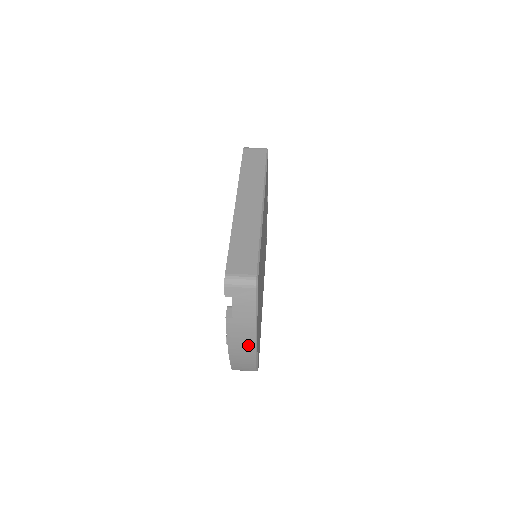
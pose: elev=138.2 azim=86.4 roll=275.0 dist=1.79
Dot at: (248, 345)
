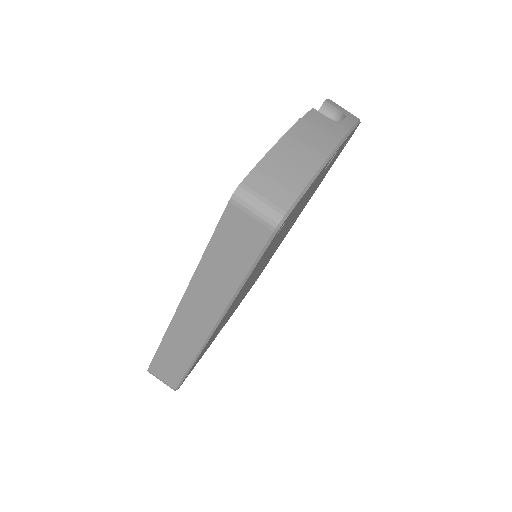
Dot at: occluded
